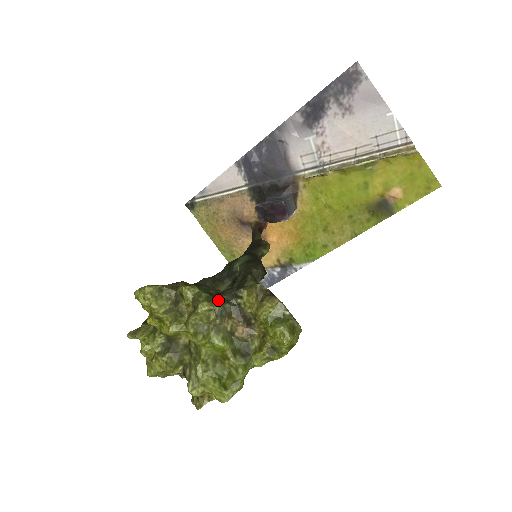
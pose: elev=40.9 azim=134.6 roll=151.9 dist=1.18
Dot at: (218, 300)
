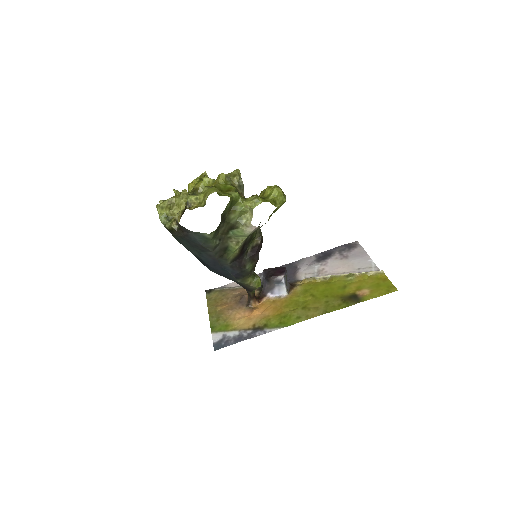
Dot at: occluded
